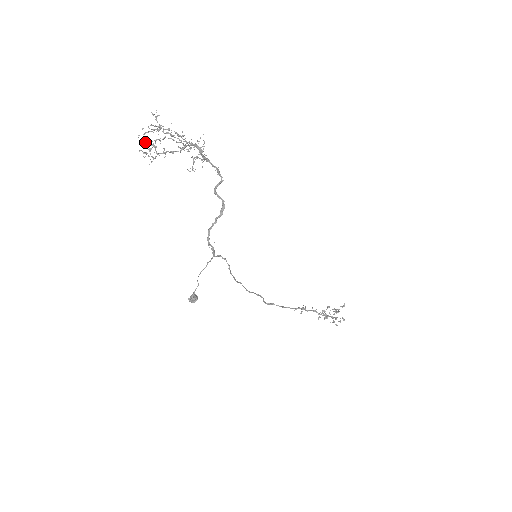
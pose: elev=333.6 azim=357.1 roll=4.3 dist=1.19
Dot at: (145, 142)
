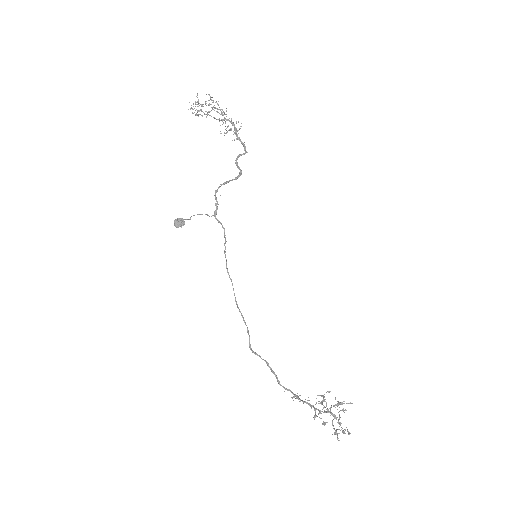
Dot at: (196, 102)
